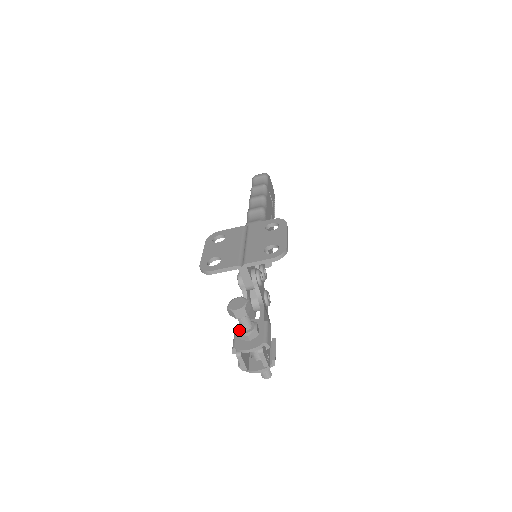
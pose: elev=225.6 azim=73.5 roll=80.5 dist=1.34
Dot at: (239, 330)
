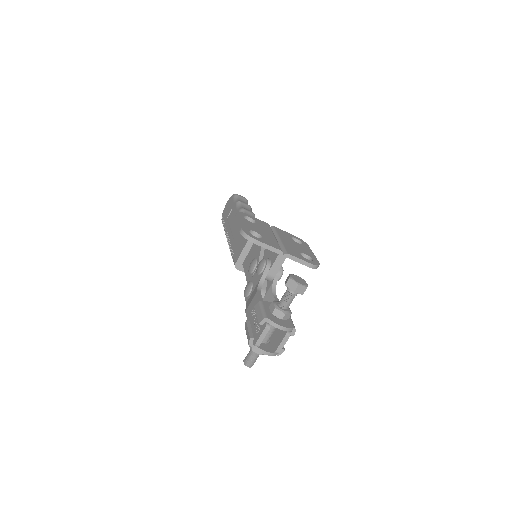
Dot at: (276, 305)
